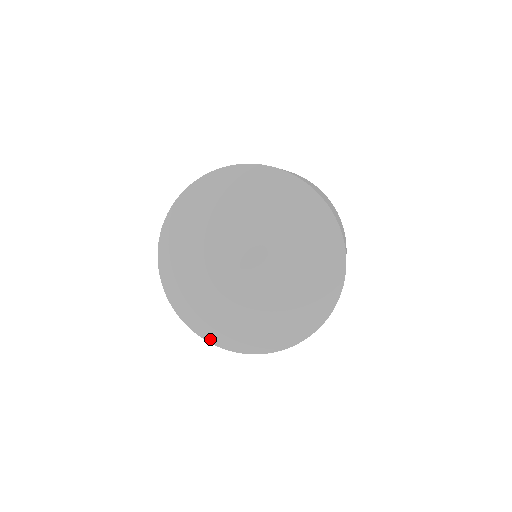
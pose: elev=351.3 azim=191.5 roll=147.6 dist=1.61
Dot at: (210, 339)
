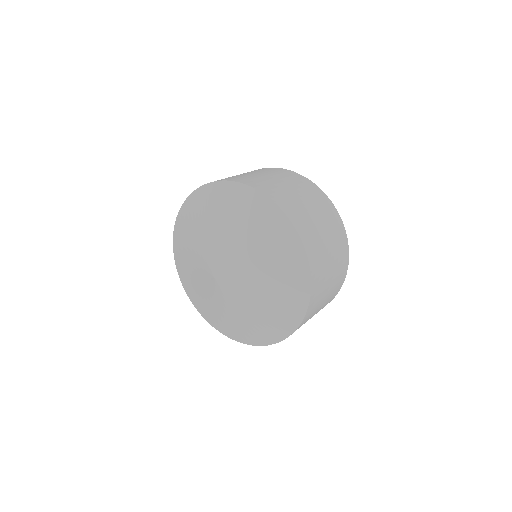
Dot at: (175, 256)
